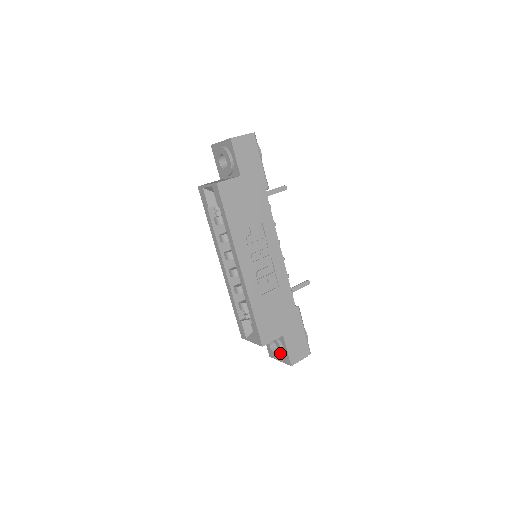
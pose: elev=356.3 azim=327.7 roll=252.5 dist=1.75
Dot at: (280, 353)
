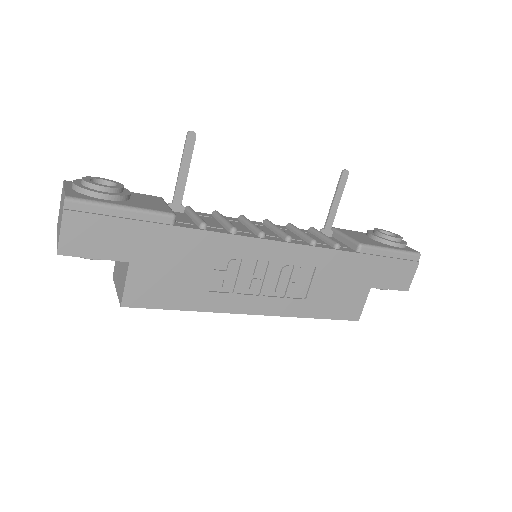
Dot at: occluded
